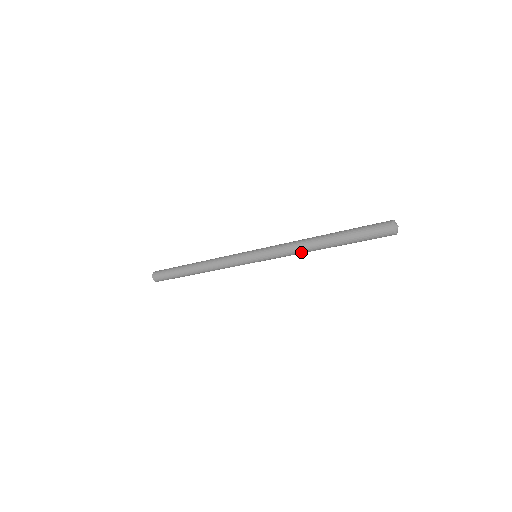
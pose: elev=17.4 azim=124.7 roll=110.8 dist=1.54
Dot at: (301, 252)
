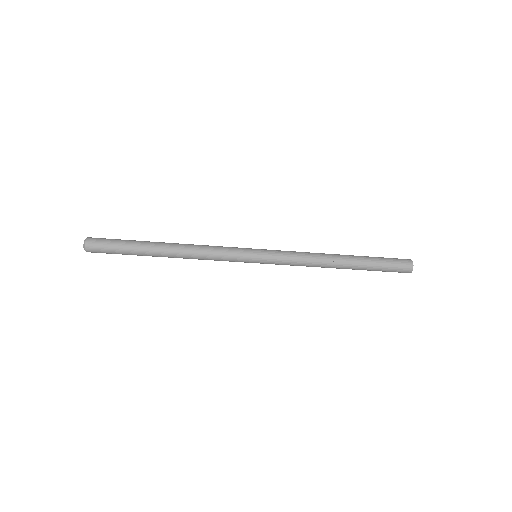
Dot at: (315, 265)
